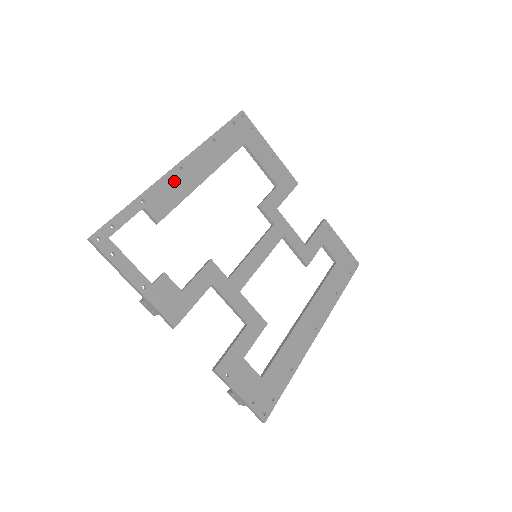
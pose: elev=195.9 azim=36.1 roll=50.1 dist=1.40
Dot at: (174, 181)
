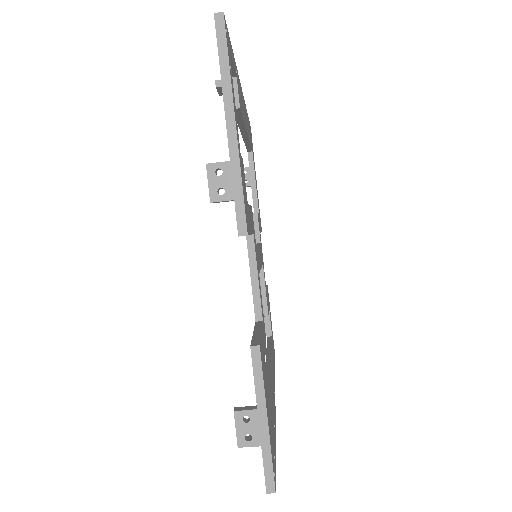
Dot at: occluded
